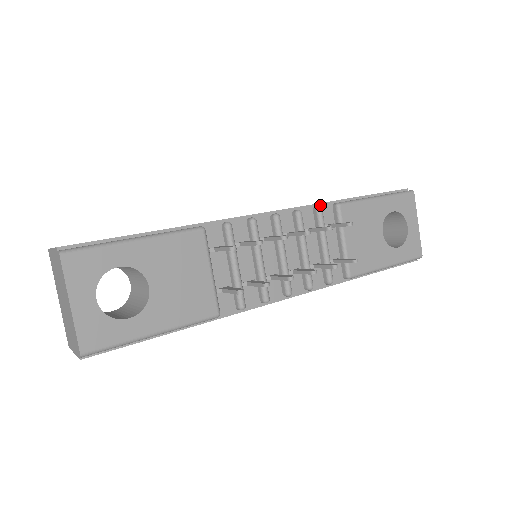
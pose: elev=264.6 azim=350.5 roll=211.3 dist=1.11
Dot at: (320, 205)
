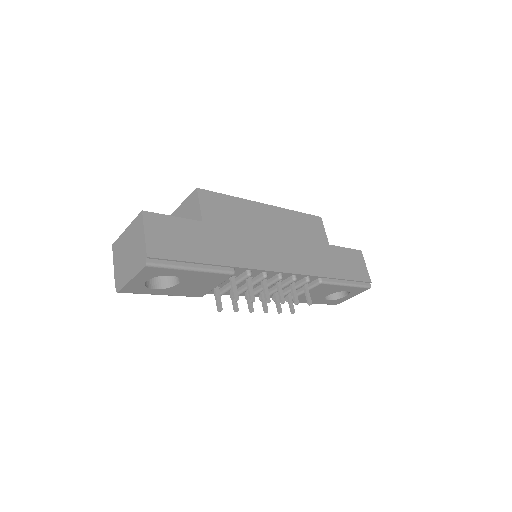
Dot at: (312, 276)
